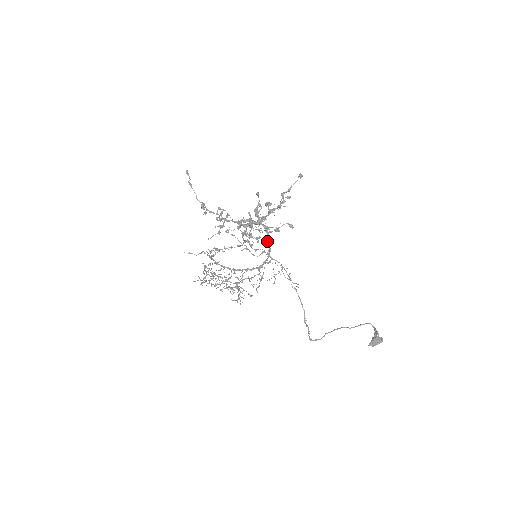
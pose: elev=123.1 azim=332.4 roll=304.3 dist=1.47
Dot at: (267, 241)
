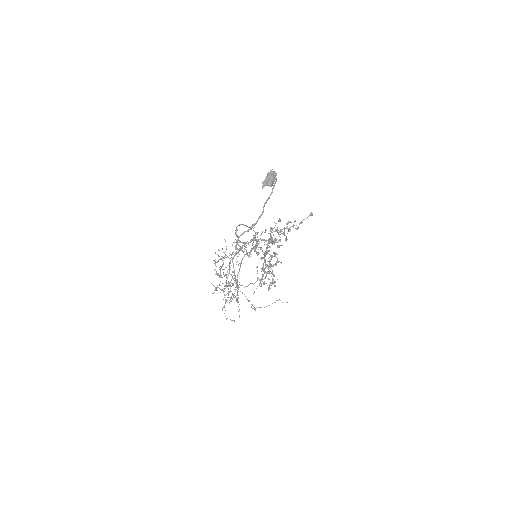
Dot at: occluded
